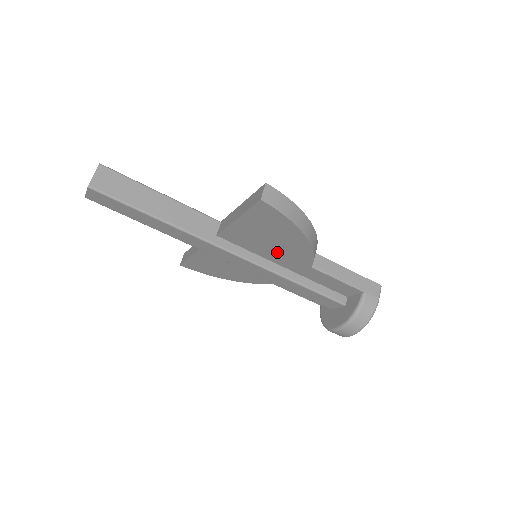
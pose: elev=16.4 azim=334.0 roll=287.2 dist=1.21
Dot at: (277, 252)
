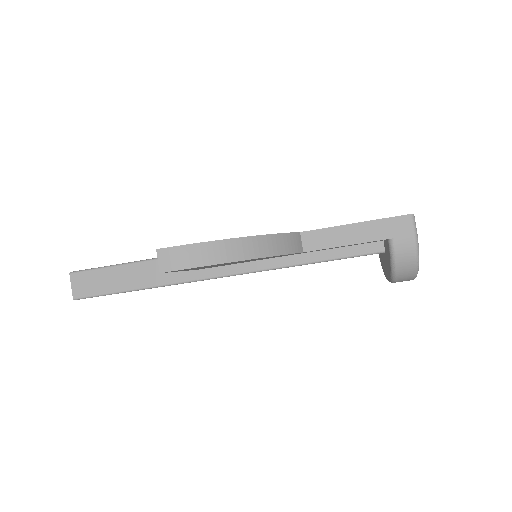
Dot at: occluded
